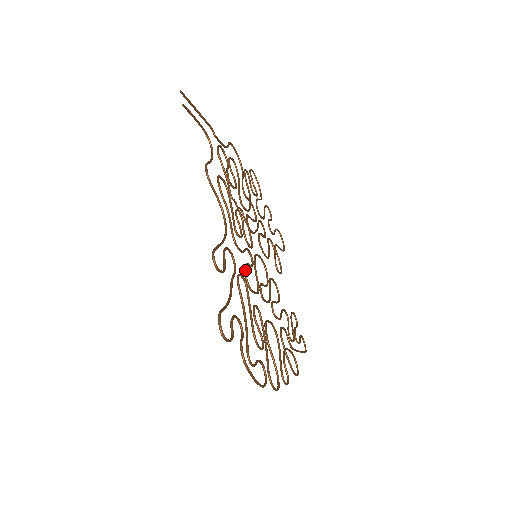
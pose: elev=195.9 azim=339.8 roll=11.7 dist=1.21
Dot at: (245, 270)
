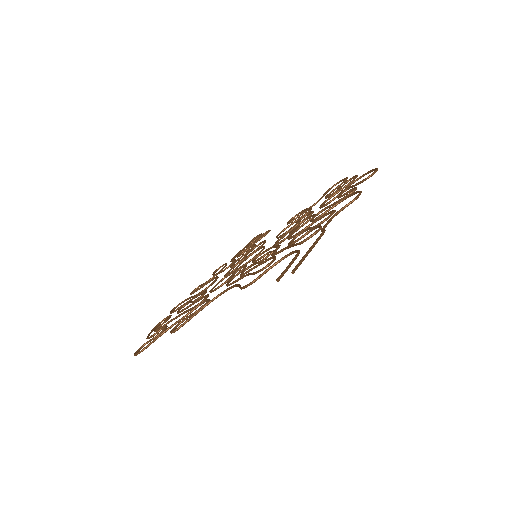
Dot at: occluded
